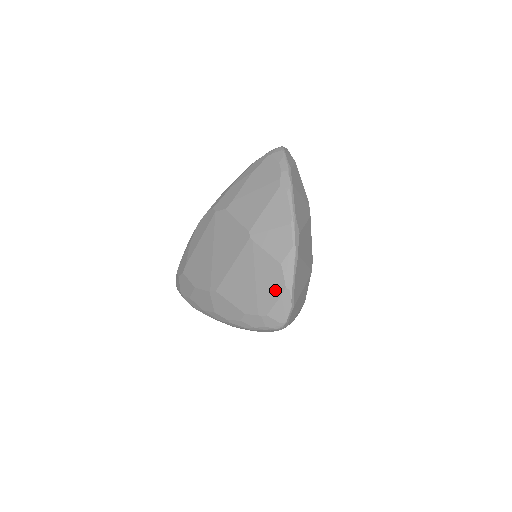
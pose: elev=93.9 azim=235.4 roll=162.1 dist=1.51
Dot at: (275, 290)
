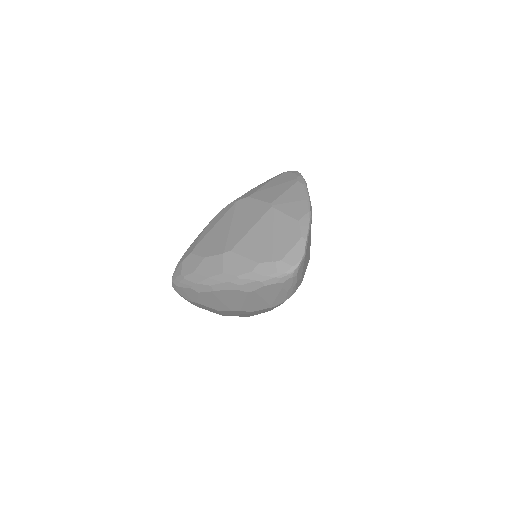
Dot at: (291, 240)
